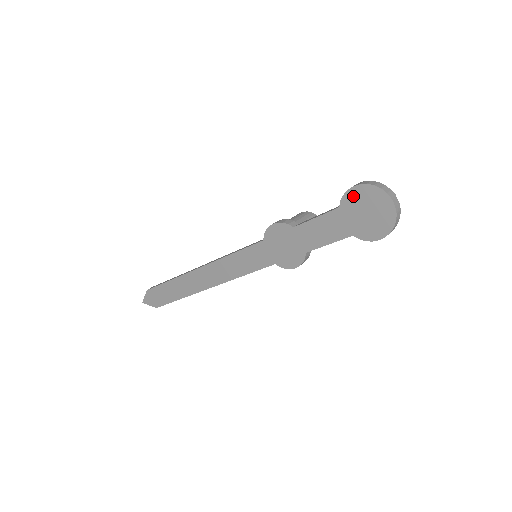
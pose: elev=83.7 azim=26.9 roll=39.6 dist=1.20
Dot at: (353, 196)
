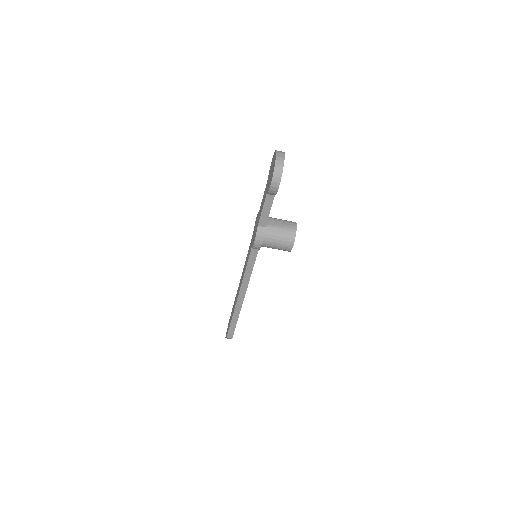
Dot at: (271, 166)
